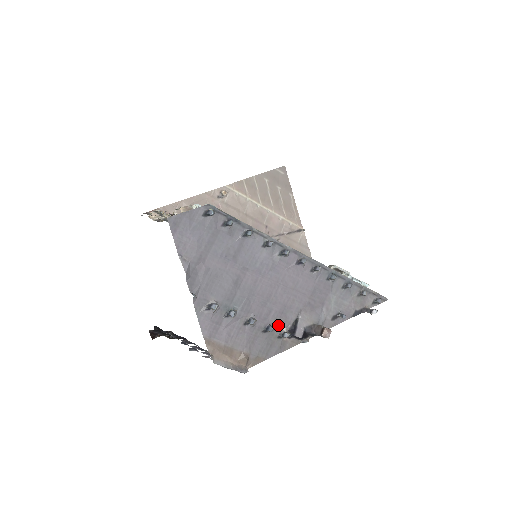
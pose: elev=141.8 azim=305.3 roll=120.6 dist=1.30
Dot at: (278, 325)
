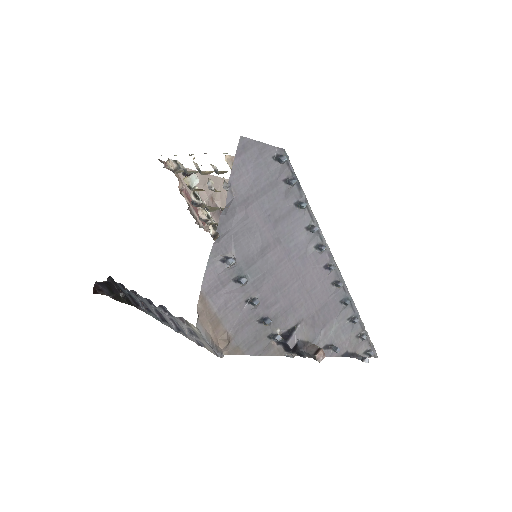
Dot at: (275, 323)
